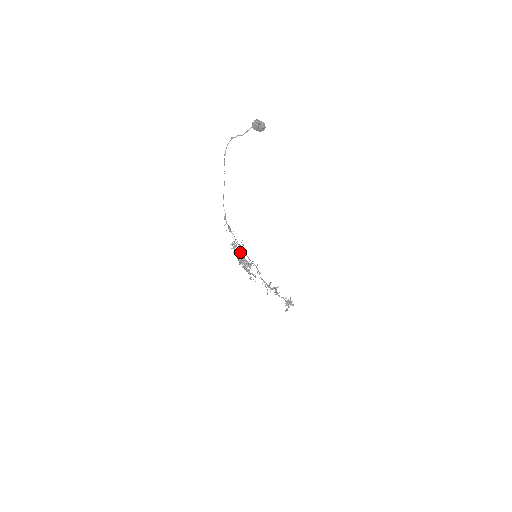
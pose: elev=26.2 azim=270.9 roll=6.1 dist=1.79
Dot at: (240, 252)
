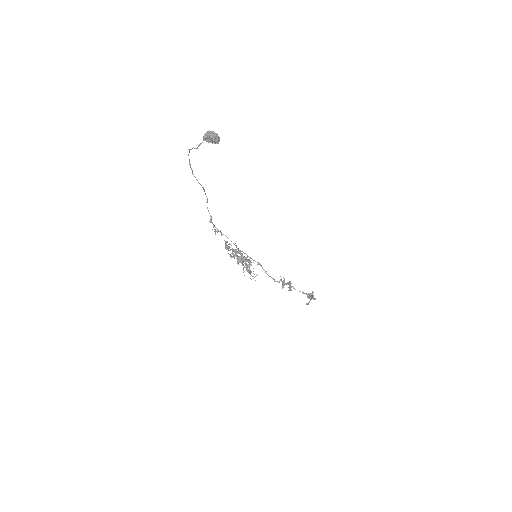
Dot at: (233, 254)
